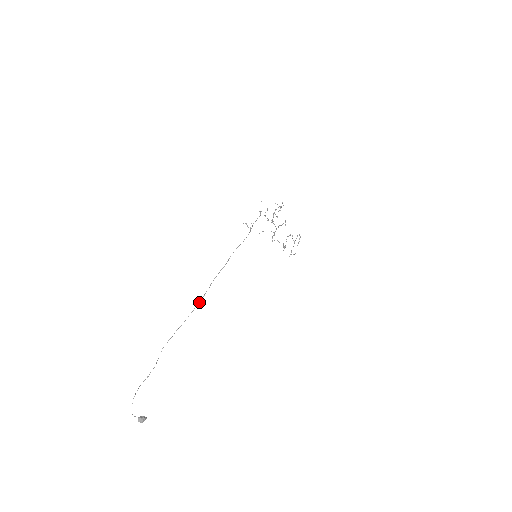
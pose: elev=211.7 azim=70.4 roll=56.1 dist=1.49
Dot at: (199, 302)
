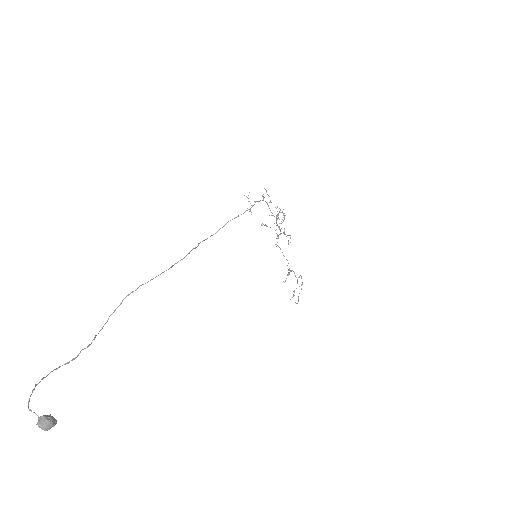
Dot at: (180, 260)
